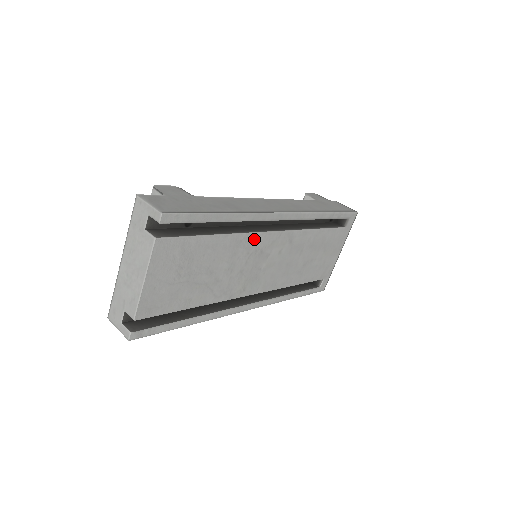
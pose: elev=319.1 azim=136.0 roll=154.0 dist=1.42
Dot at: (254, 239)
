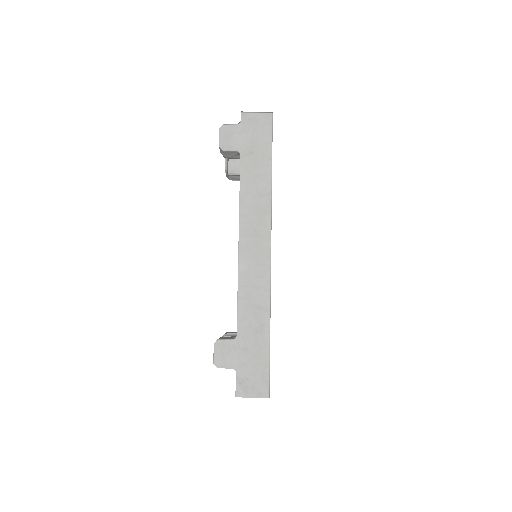
Dot at: occluded
